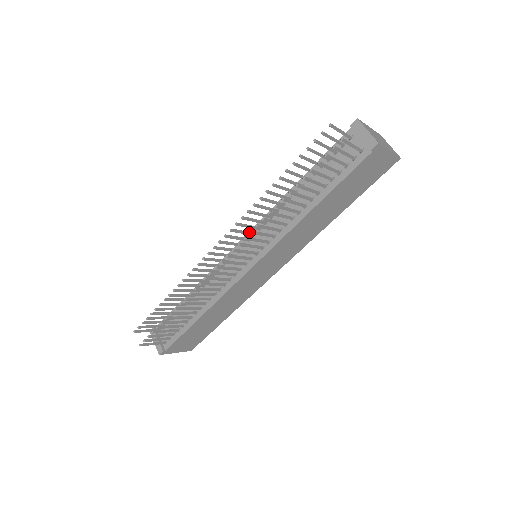
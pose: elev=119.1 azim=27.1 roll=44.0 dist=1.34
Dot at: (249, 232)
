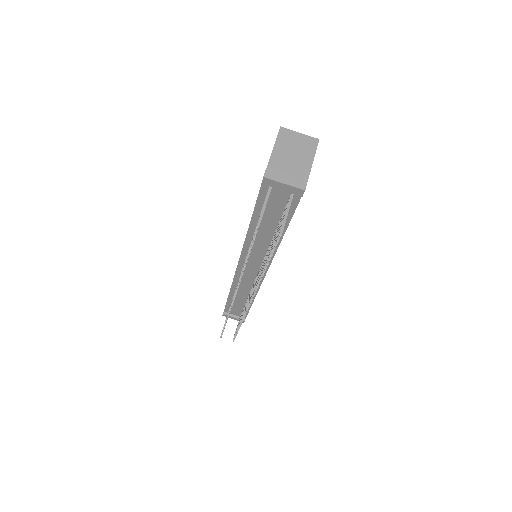
Dot at: occluded
